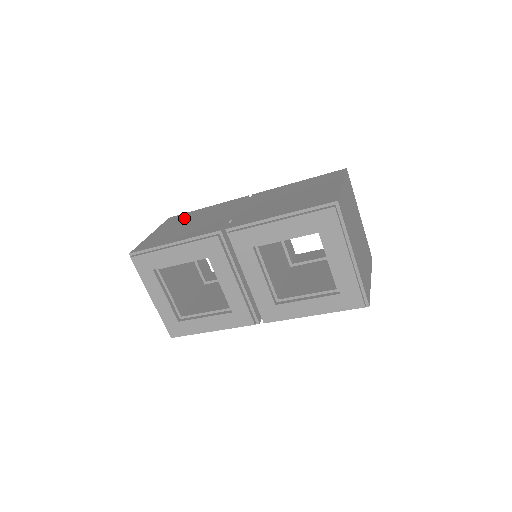
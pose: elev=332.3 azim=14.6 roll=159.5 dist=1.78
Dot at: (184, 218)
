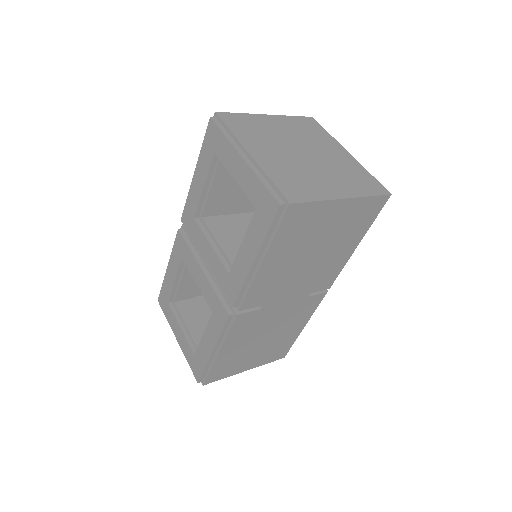
Dot at: occluded
